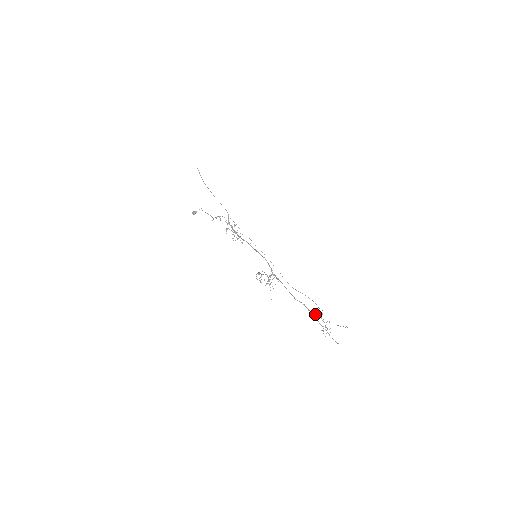
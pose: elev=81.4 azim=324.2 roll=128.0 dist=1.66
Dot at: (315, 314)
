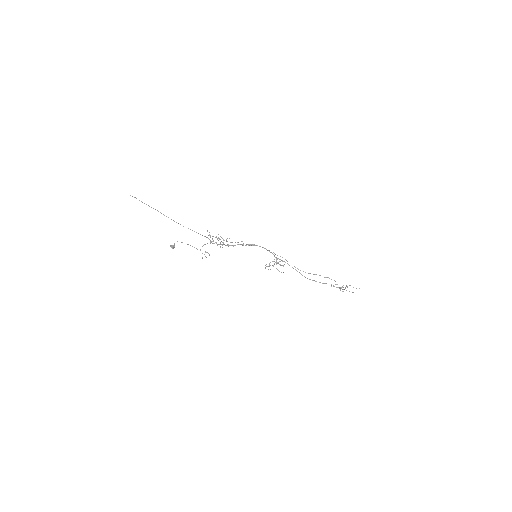
Dot at: (331, 286)
